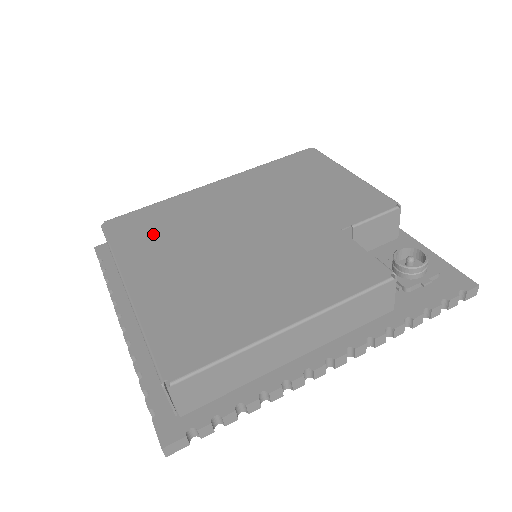
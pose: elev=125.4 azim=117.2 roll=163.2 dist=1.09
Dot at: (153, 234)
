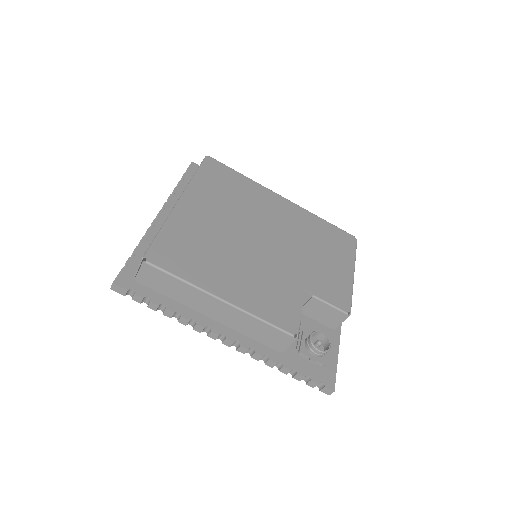
Dot at: (222, 189)
